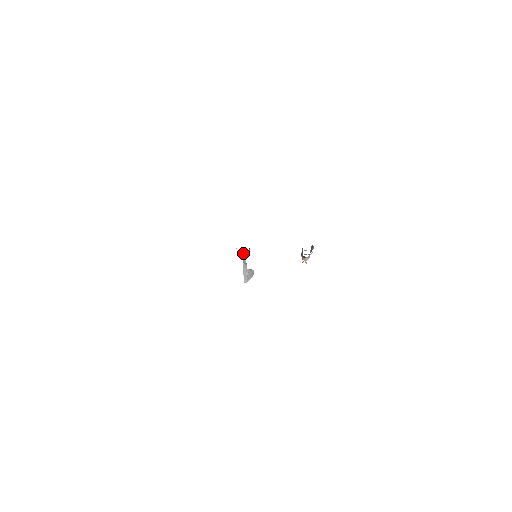
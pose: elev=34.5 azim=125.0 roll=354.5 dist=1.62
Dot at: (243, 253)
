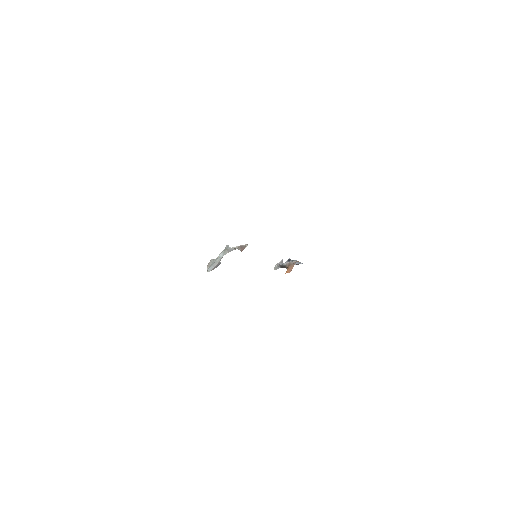
Dot at: occluded
